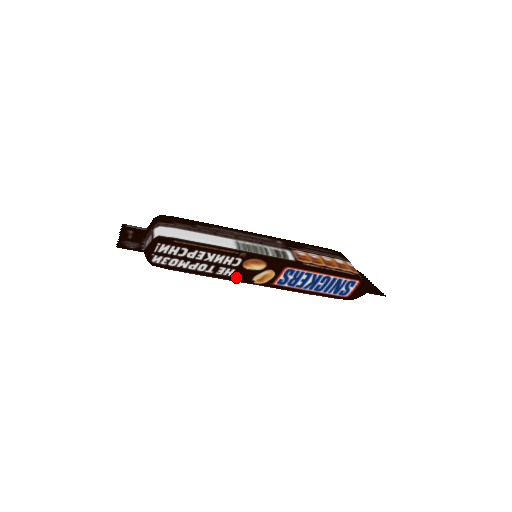
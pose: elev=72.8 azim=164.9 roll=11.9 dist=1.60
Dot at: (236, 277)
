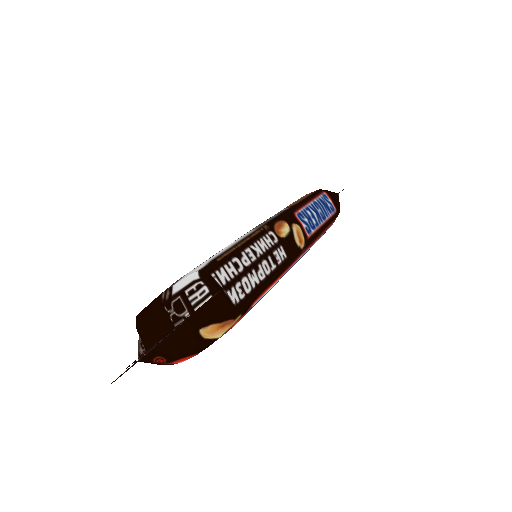
Dot at: (289, 254)
